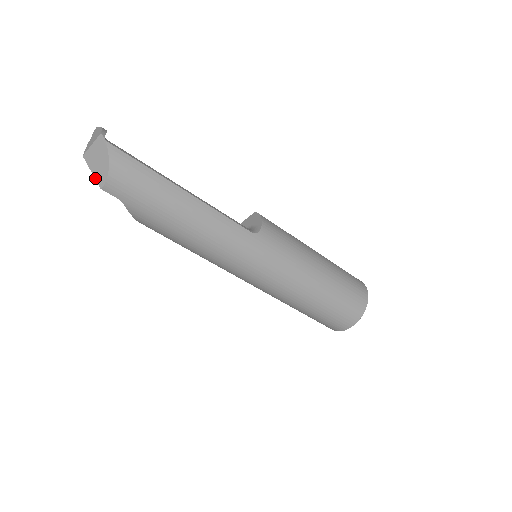
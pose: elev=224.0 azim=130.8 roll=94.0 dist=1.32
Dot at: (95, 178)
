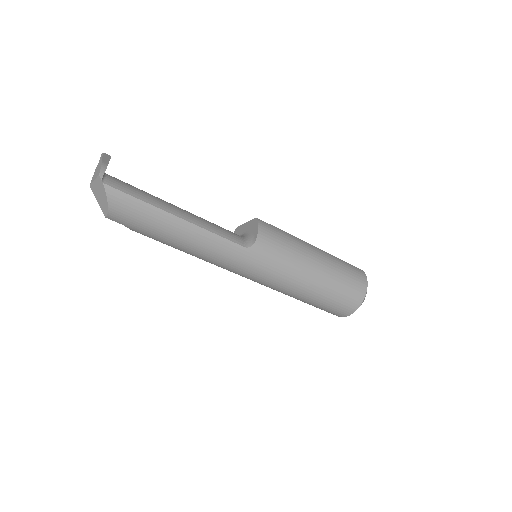
Dot at: (100, 207)
